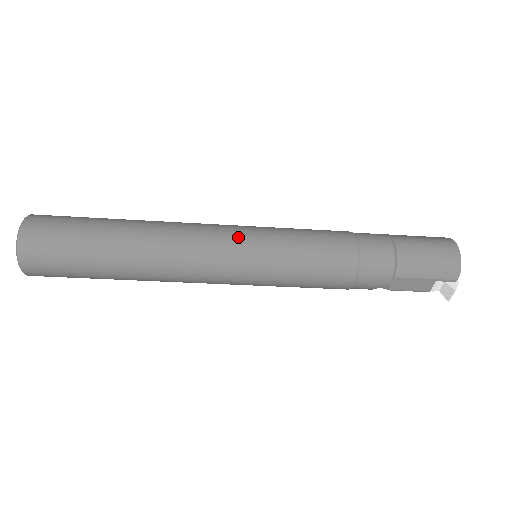
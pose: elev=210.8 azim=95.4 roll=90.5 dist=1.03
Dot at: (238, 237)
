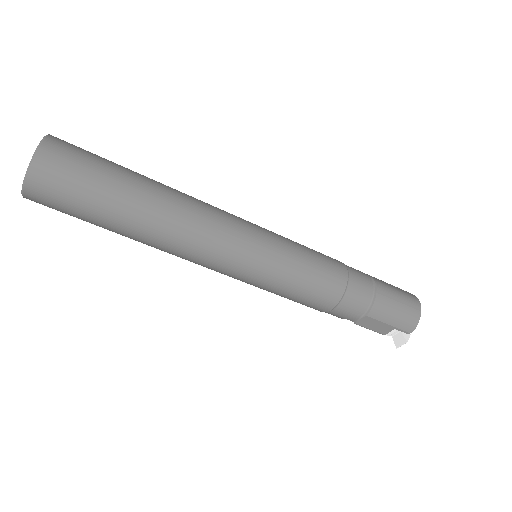
Dot at: (252, 236)
